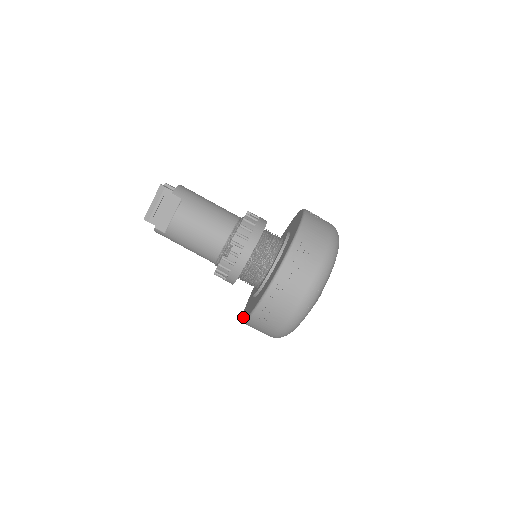
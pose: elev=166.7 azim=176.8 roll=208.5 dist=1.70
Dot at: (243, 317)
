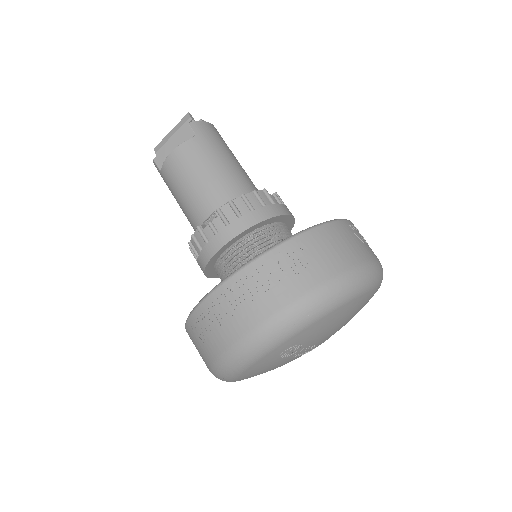
Dot at: occluded
